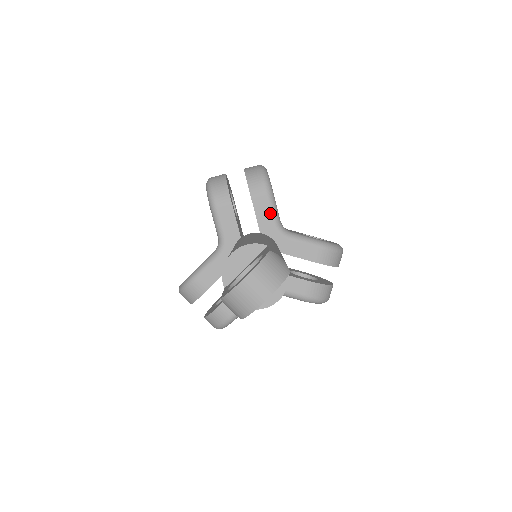
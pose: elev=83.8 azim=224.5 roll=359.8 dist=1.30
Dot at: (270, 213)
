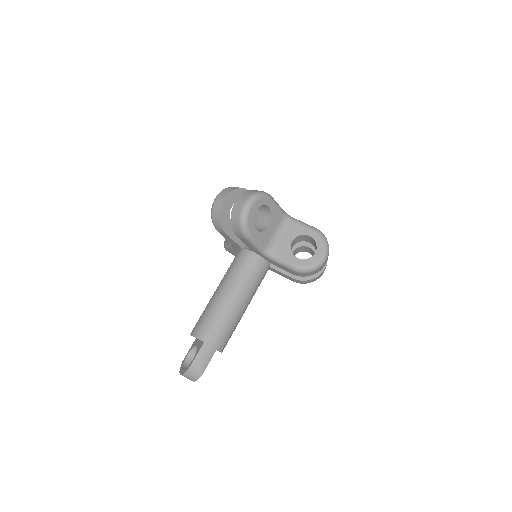
Dot at: (253, 247)
